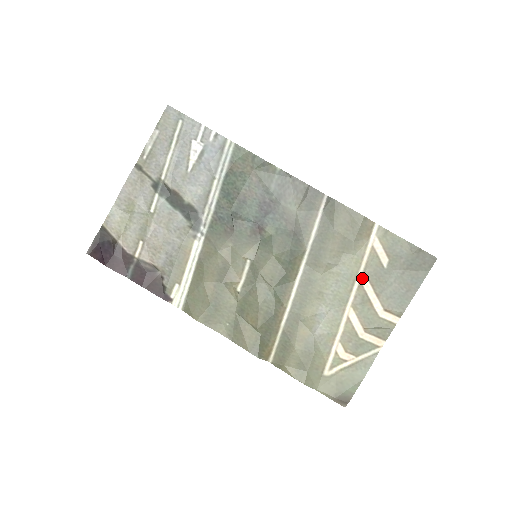
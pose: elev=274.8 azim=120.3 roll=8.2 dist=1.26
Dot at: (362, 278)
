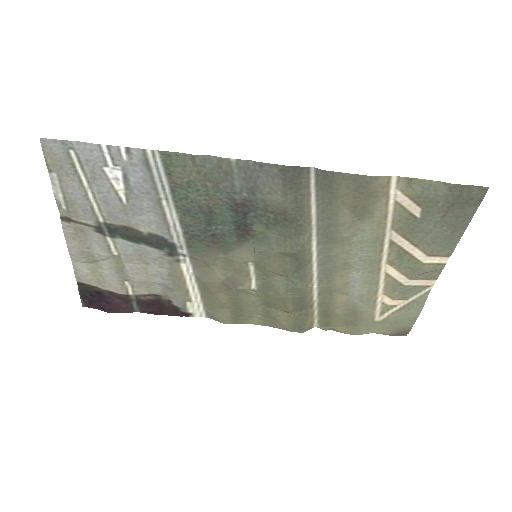
Dot at: (392, 236)
